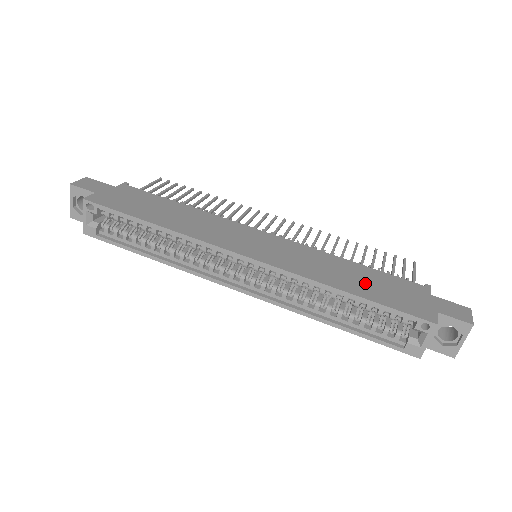
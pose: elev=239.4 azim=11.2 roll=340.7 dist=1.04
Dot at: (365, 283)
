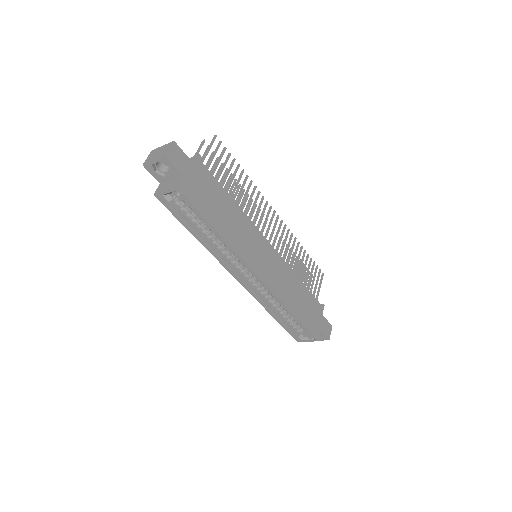
Dot at: (302, 305)
